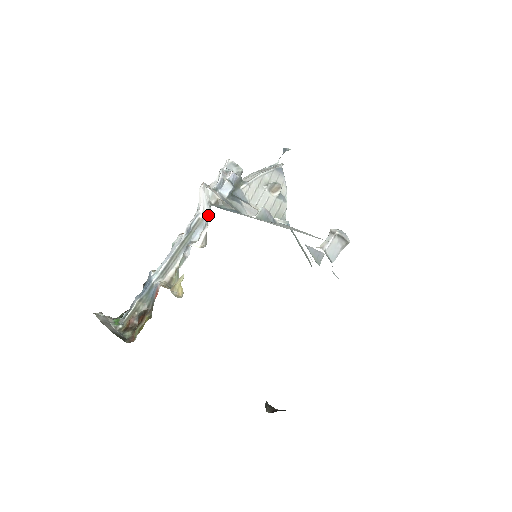
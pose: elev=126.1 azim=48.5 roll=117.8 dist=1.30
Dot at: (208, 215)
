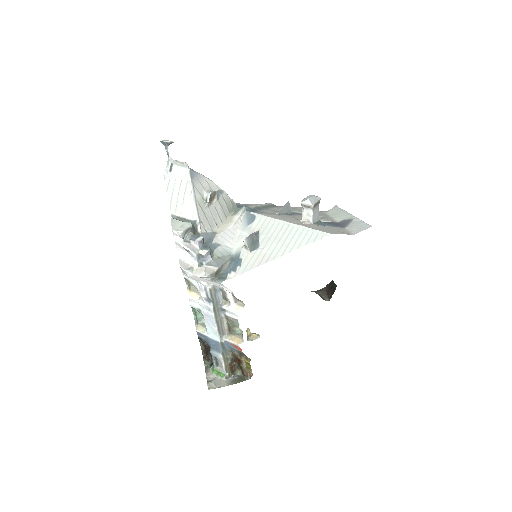
Dot at: (222, 287)
